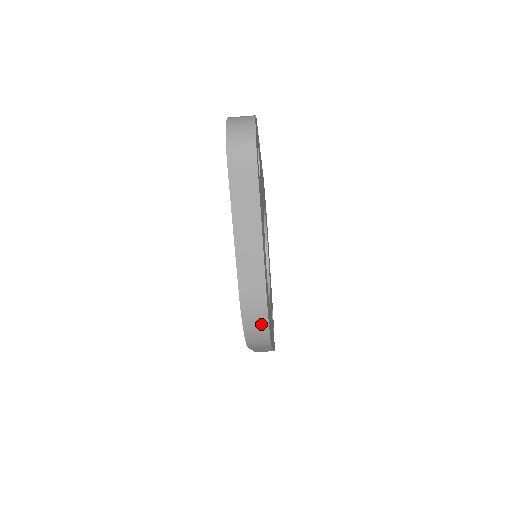
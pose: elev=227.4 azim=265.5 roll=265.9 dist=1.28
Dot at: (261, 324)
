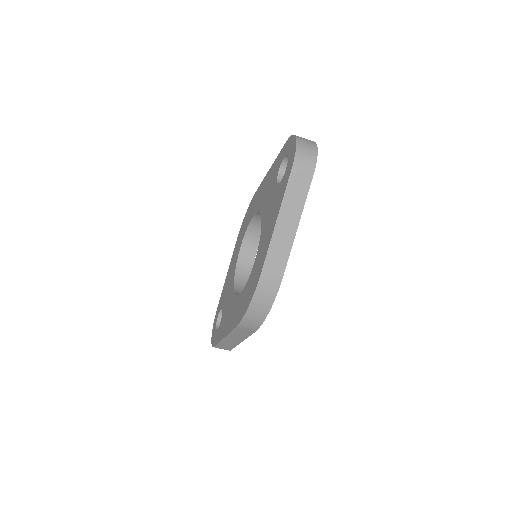
Dot at: (267, 303)
